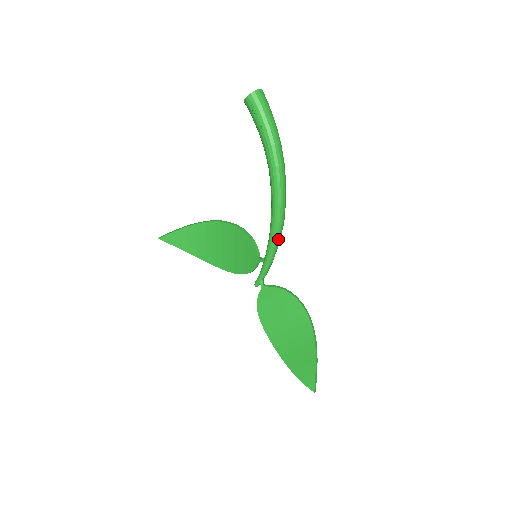
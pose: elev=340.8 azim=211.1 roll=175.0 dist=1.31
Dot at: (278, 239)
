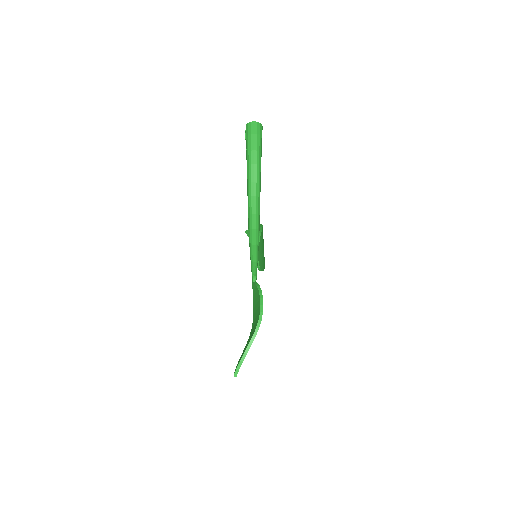
Dot at: (252, 243)
